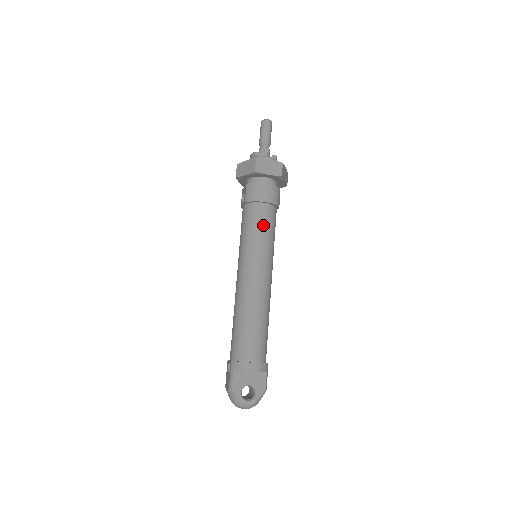
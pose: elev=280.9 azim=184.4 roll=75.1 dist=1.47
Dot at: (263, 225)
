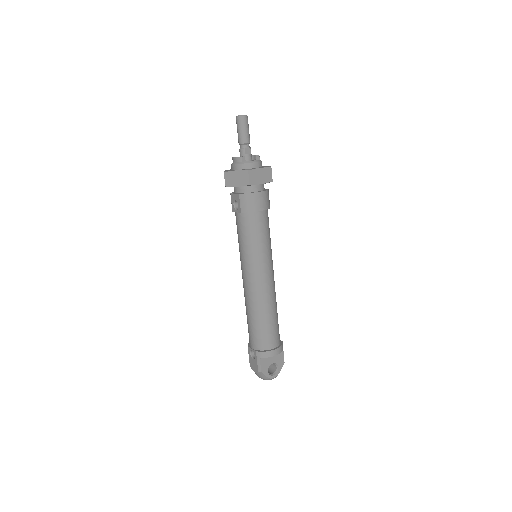
Dot at: (263, 232)
